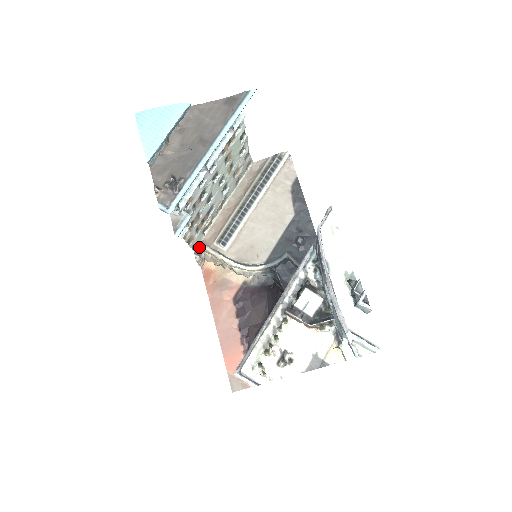
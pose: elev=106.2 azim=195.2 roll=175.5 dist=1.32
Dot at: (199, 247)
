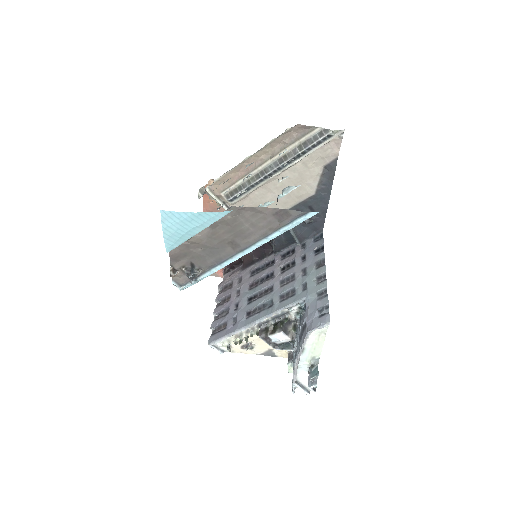
Dot at: (205, 188)
